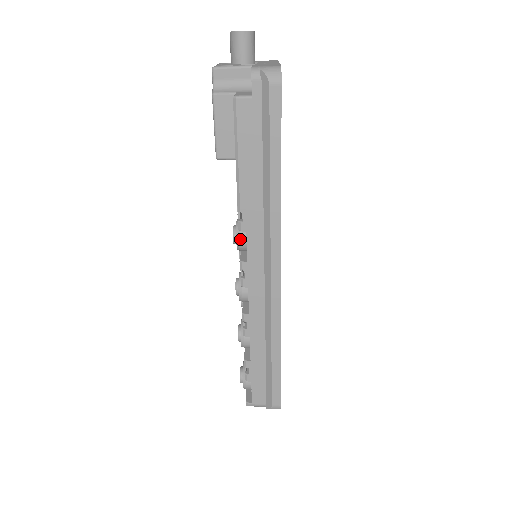
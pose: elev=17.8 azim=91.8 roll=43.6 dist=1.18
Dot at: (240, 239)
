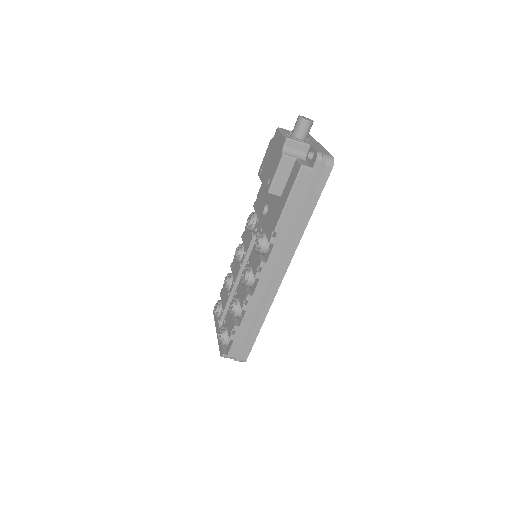
Dot at: (264, 247)
